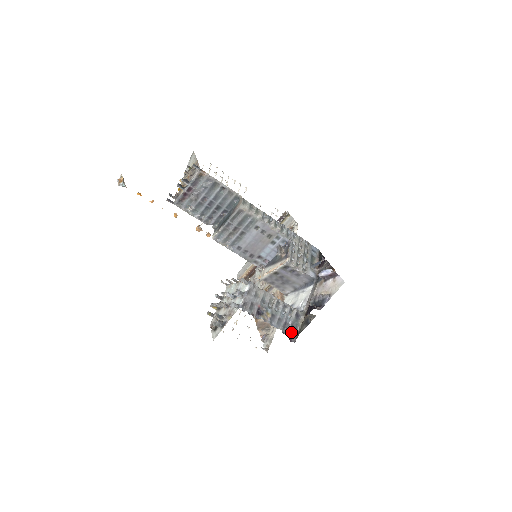
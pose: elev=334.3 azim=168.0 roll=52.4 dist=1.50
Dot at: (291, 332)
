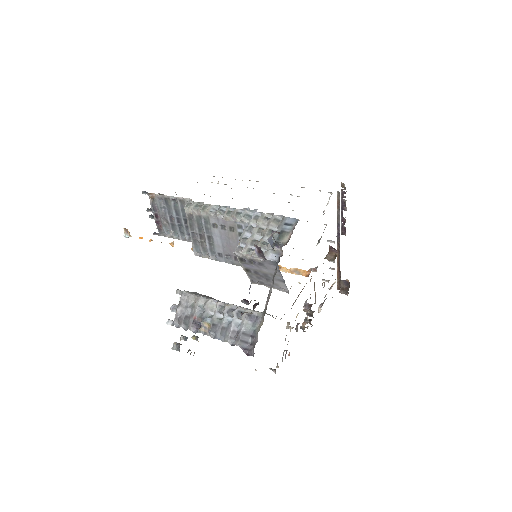
Dot at: (248, 342)
